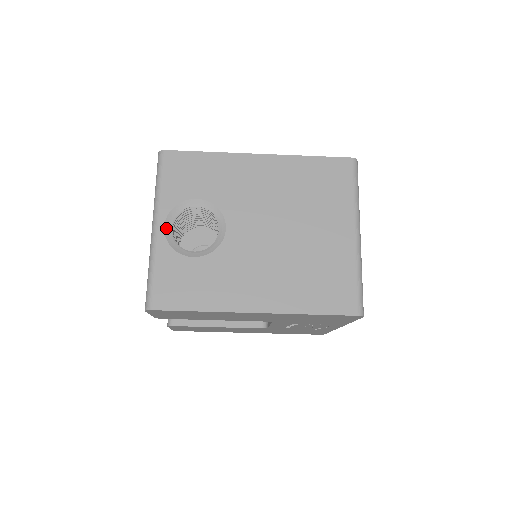
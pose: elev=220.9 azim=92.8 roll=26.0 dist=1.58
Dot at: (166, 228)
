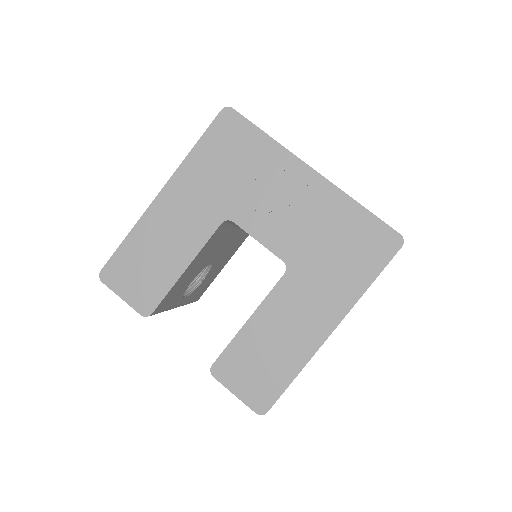
Dot at: occluded
